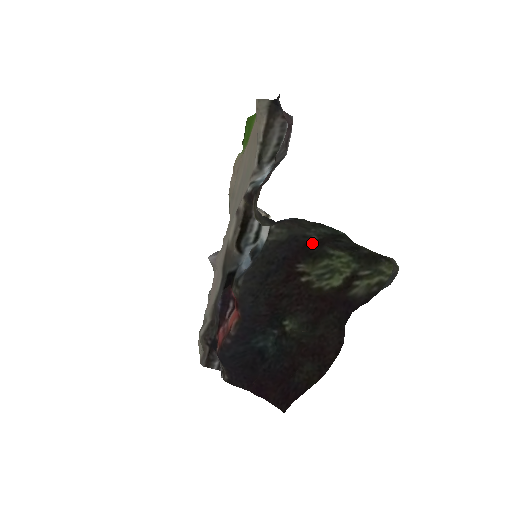
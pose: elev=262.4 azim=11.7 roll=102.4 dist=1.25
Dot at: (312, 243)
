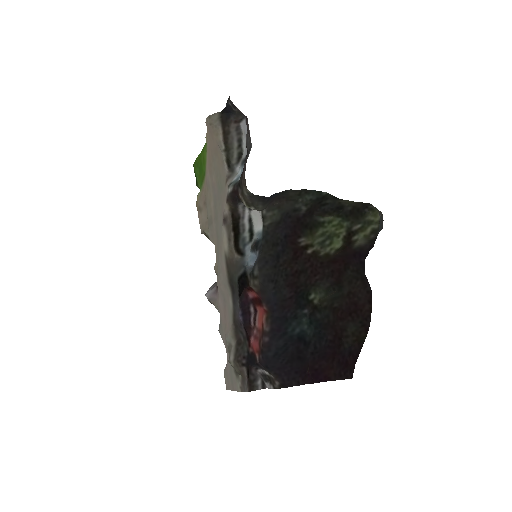
Dot at: (303, 215)
